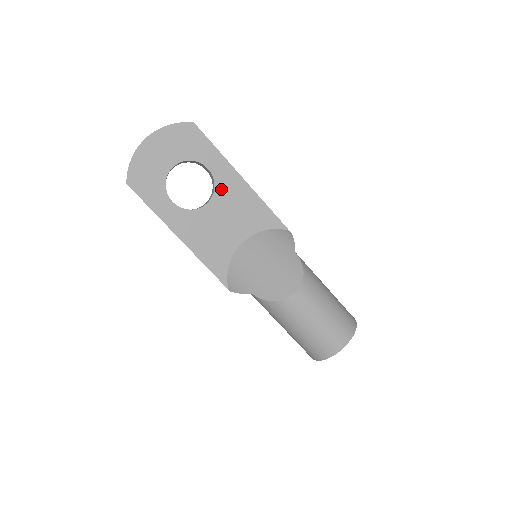
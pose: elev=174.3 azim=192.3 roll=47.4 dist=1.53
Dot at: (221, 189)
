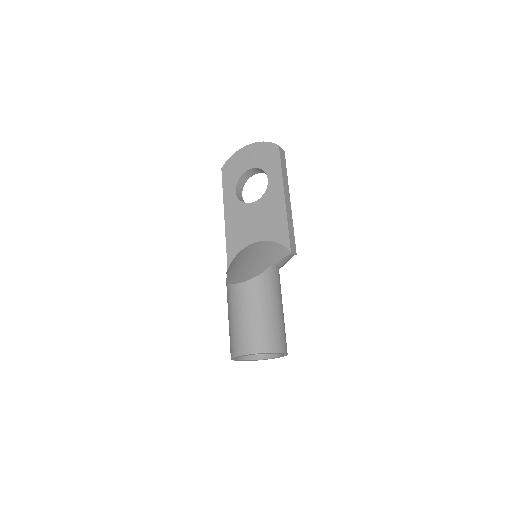
Dot at: (267, 197)
